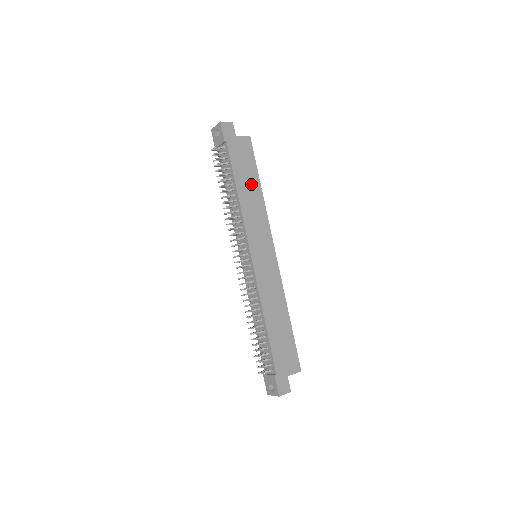
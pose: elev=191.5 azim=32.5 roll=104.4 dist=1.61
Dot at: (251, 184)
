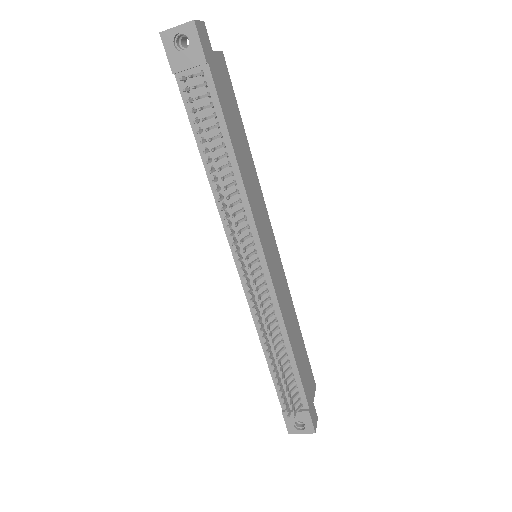
Dot at: (241, 141)
